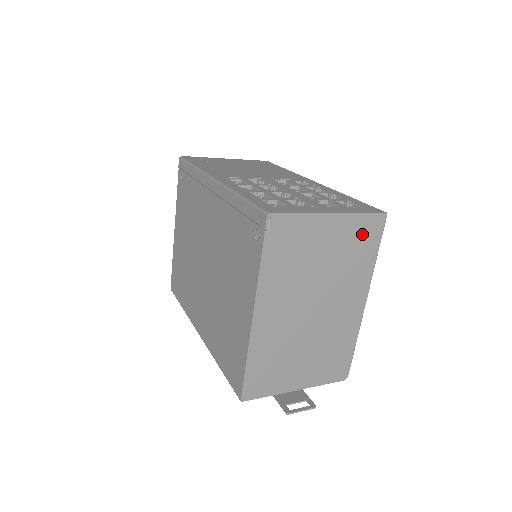
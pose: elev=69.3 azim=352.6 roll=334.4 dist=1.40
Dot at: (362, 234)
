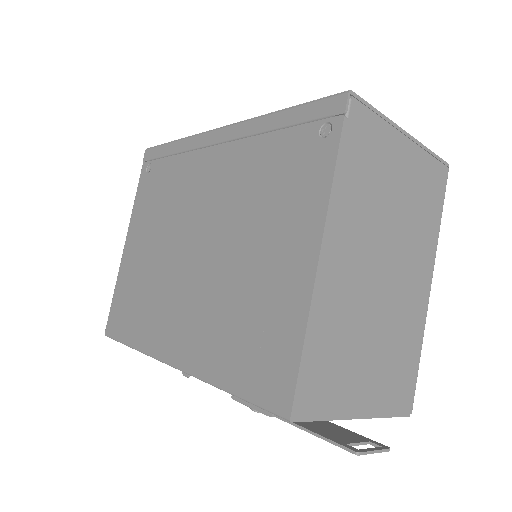
Dot at: (430, 180)
